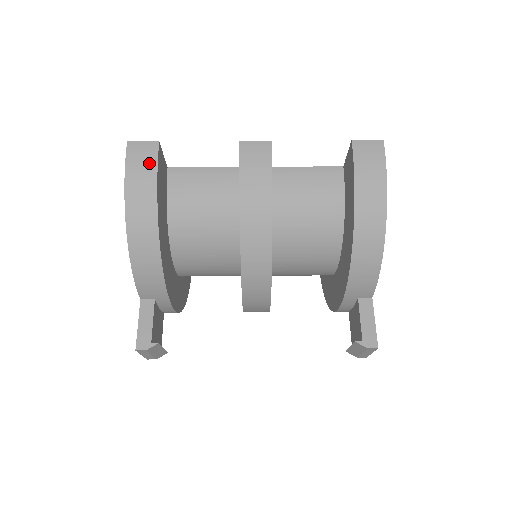
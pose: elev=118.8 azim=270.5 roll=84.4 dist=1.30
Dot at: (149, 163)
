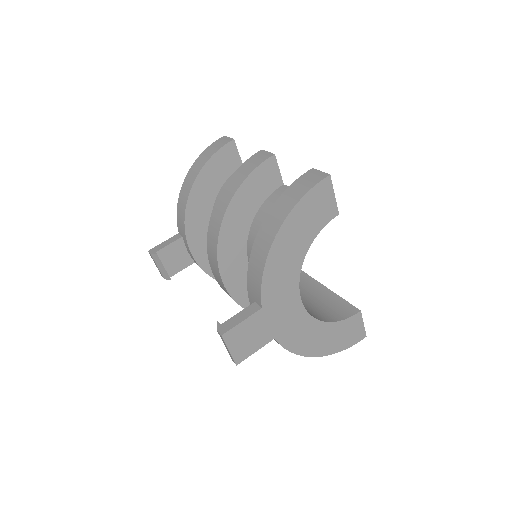
Dot at: (218, 147)
